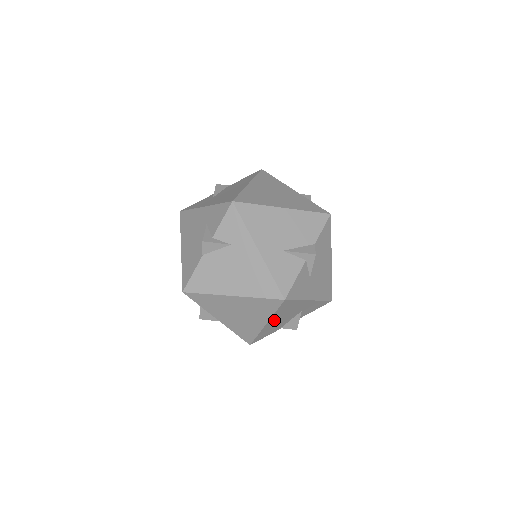
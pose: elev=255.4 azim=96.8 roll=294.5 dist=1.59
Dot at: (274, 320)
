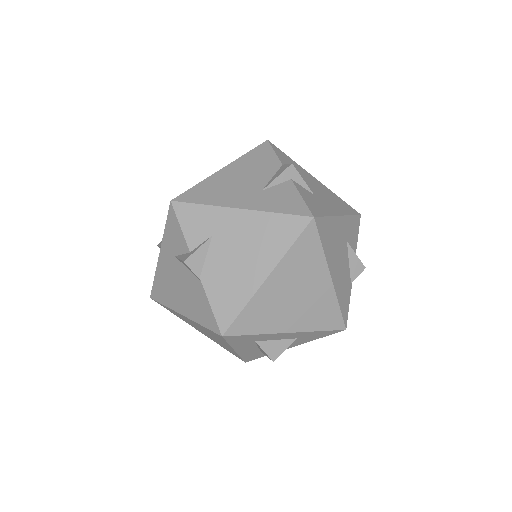
Dot at: (333, 267)
